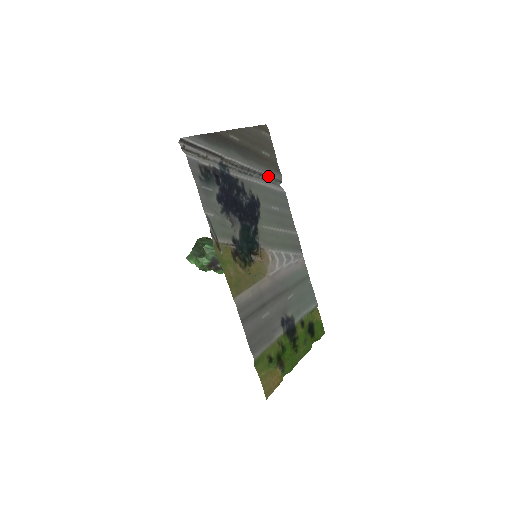
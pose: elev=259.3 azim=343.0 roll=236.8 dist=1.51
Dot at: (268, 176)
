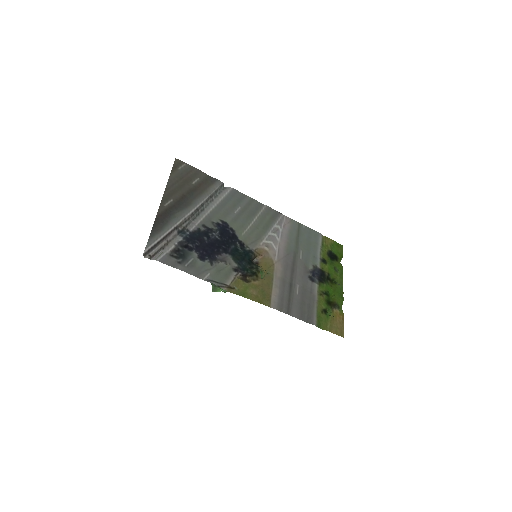
Dot at: (212, 194)
